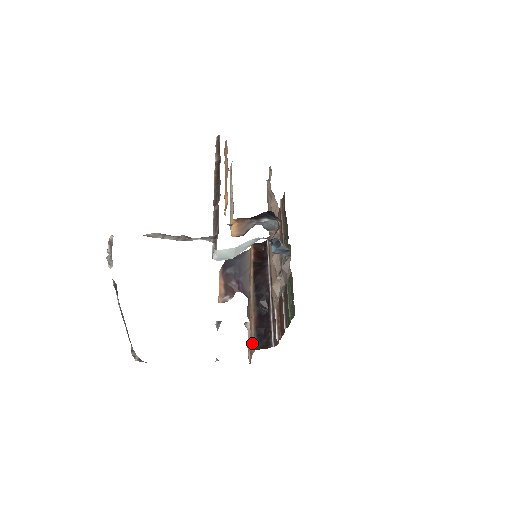
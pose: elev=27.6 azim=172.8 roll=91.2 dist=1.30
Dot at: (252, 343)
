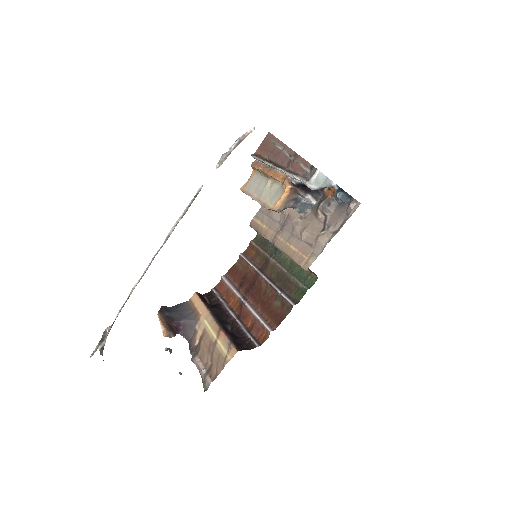
Dot at: (224, 355)
